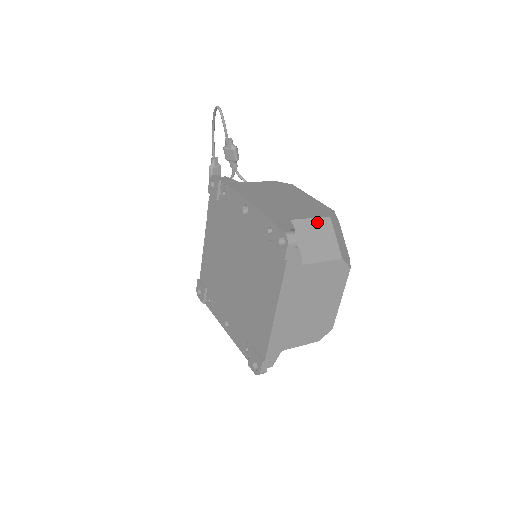
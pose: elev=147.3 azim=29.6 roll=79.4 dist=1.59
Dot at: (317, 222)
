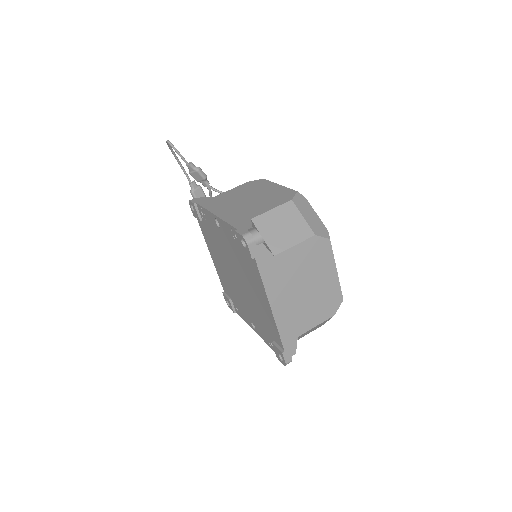
Dot at: (279, 210)
